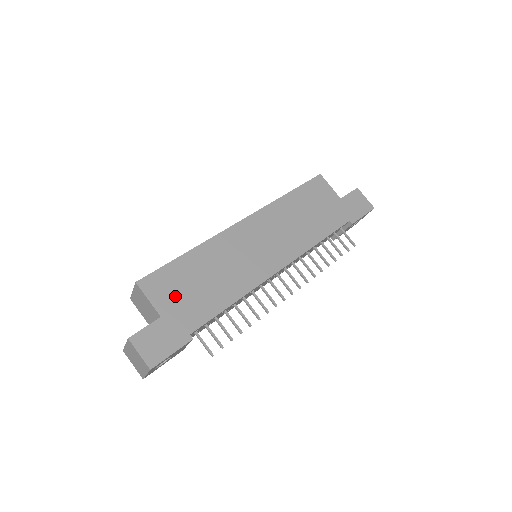
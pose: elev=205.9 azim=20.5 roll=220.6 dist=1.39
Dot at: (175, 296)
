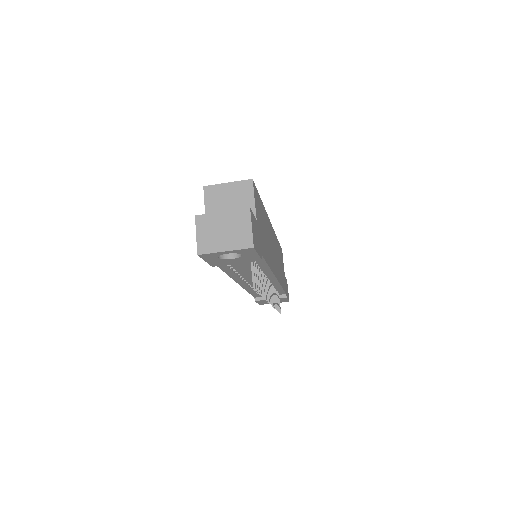
Dot at: (260, 219)
